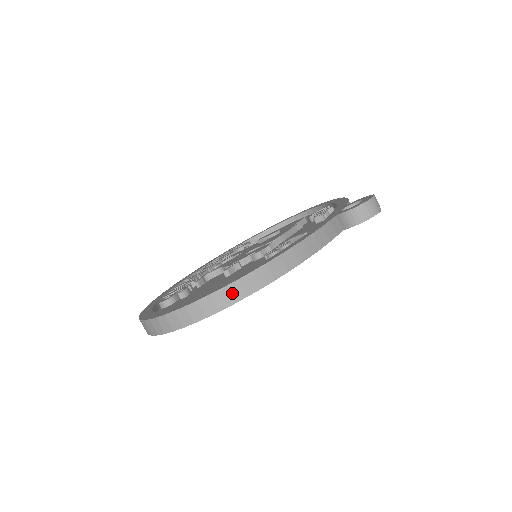
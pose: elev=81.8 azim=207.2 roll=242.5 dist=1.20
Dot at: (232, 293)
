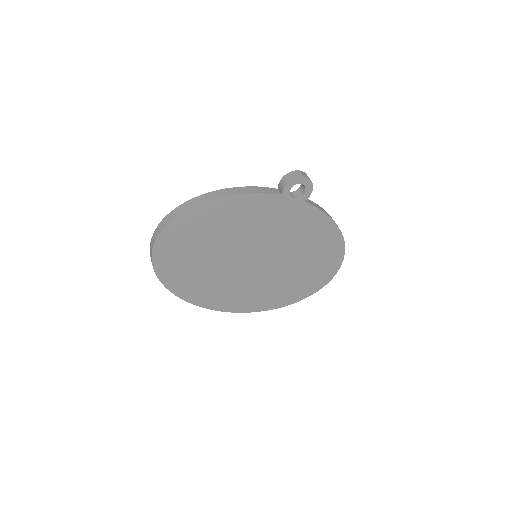
Dot at: (181, 209)
